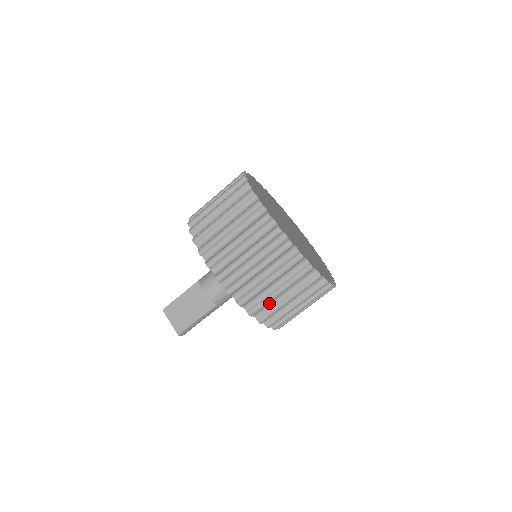
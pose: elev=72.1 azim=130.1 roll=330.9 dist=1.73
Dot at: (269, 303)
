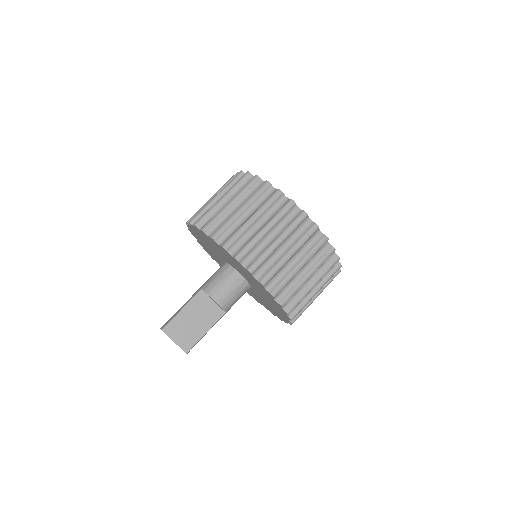
Dot at: occluded
